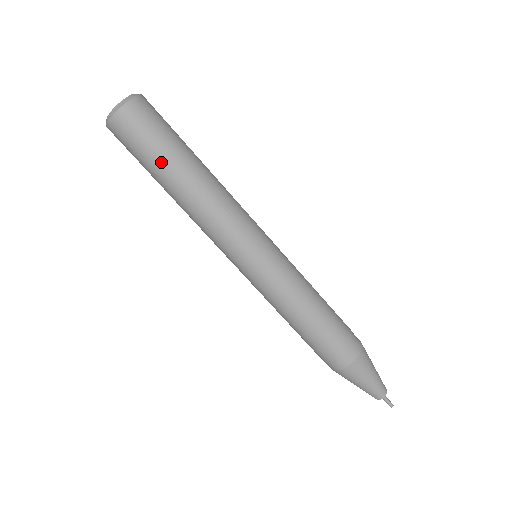
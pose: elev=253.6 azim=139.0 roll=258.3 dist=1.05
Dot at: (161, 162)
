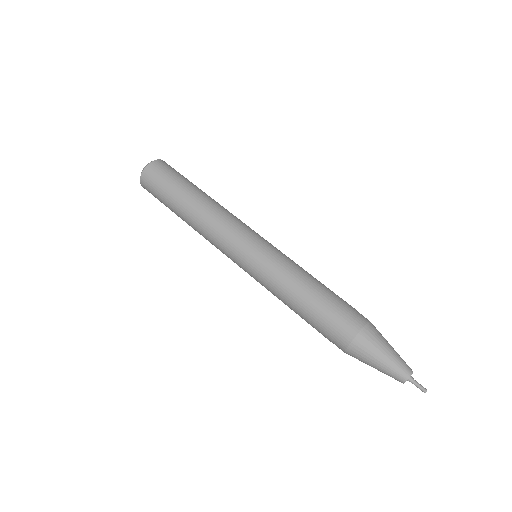
Dot at: (191, 183)
